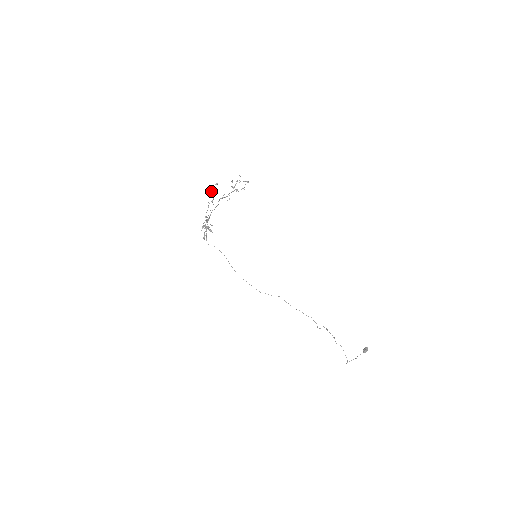
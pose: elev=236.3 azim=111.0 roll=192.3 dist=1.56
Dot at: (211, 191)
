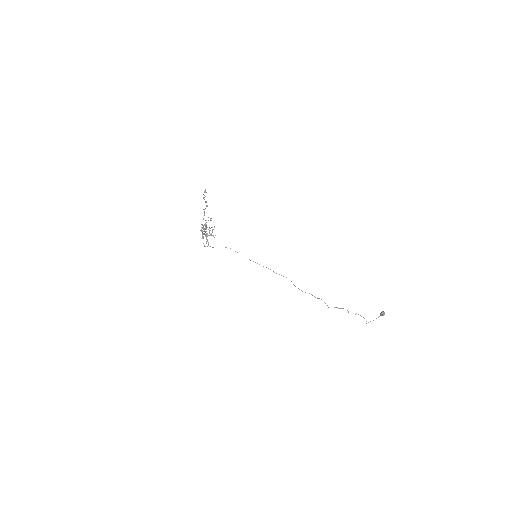
Dot at: occluded
